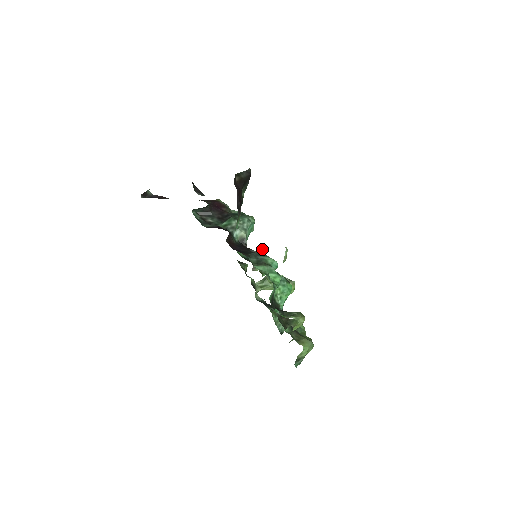
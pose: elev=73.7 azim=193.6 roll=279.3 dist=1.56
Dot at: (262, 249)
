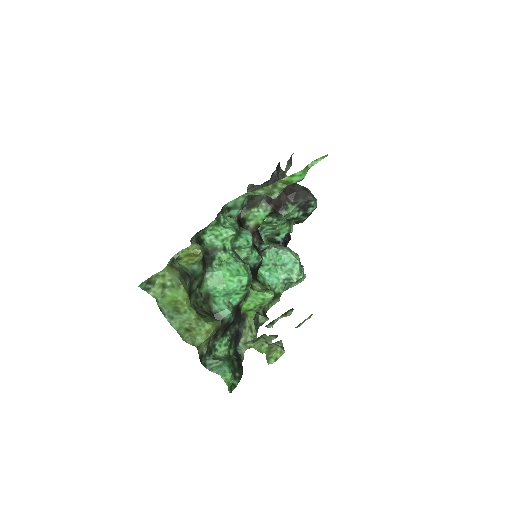
Dot at: (292, 309)
